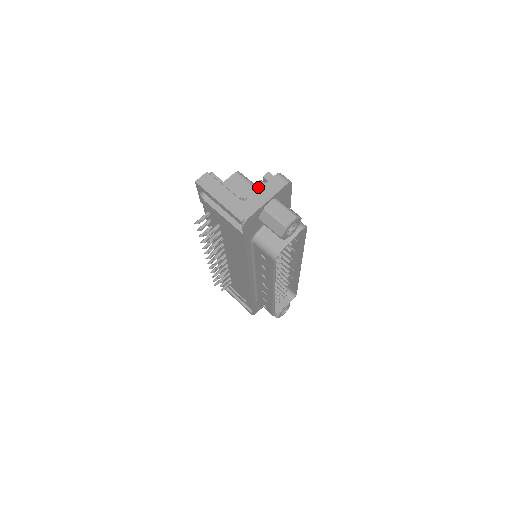
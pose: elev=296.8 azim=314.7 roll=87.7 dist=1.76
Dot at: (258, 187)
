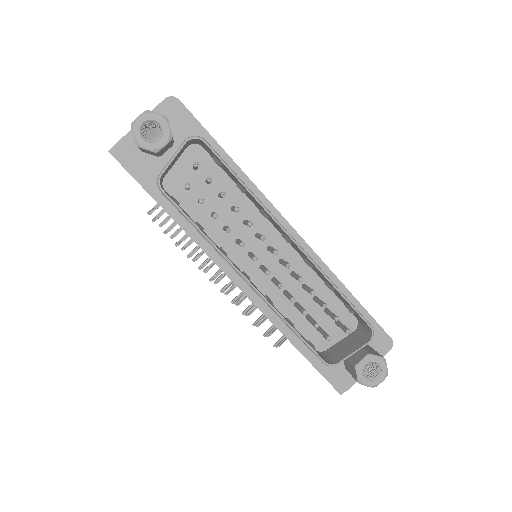
Dot at: occluded
